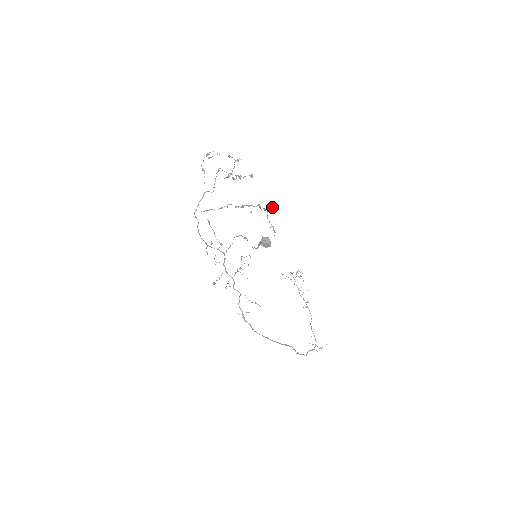
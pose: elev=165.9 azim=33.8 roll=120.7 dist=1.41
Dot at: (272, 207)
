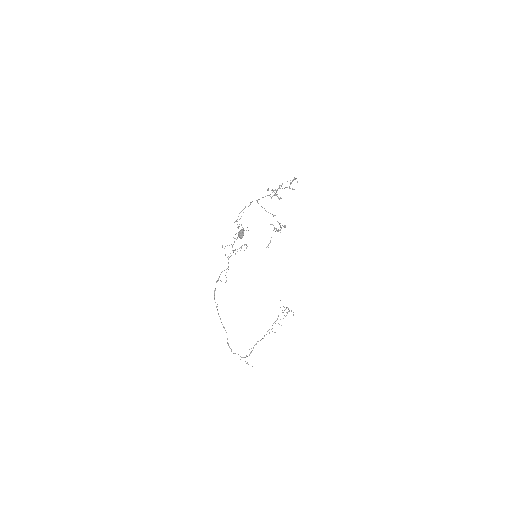
Dot at: occluded
